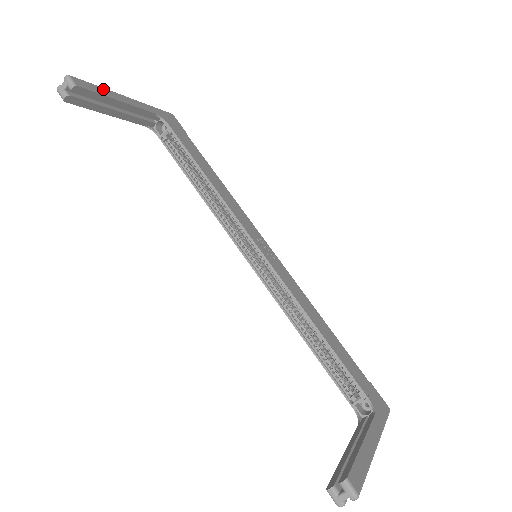
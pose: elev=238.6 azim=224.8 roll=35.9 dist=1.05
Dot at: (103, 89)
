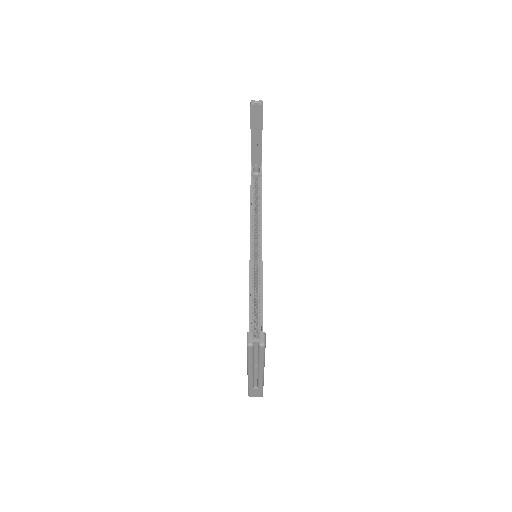
Dot at: occluded
